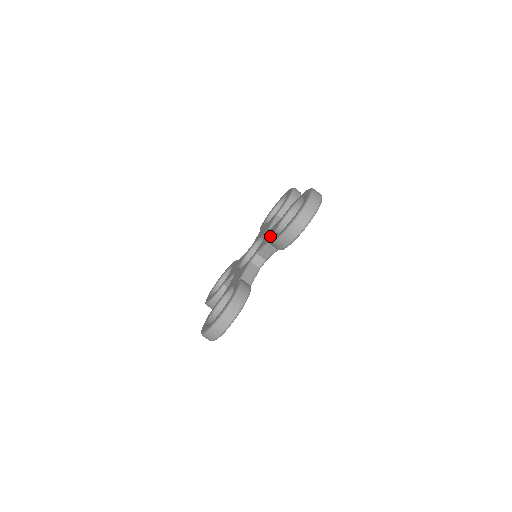
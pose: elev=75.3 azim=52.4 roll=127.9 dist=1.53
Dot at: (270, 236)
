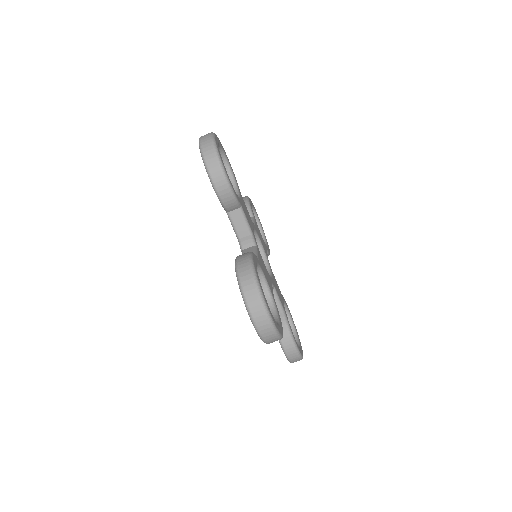
Dot at: occluded
